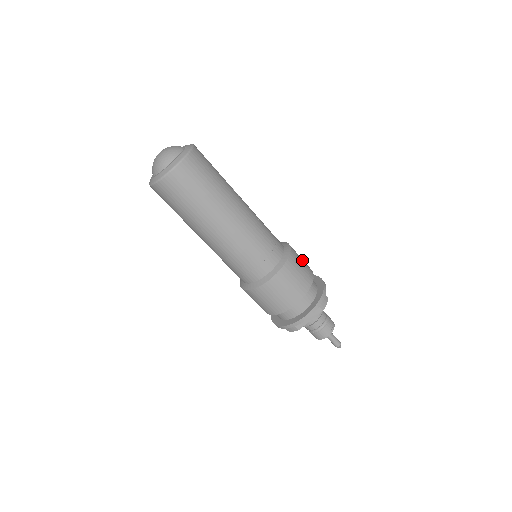
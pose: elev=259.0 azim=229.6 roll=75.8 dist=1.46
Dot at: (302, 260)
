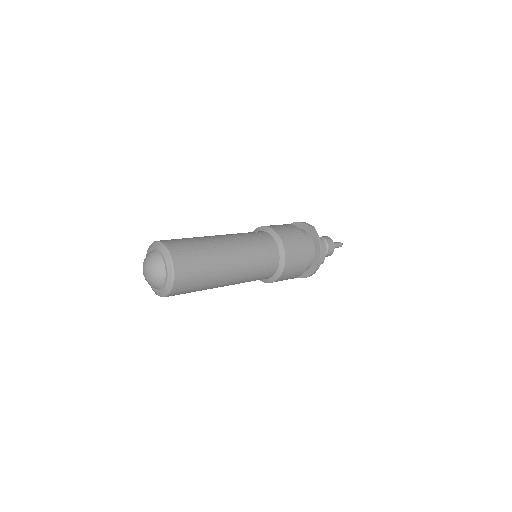
Dot at: (296, 243)
